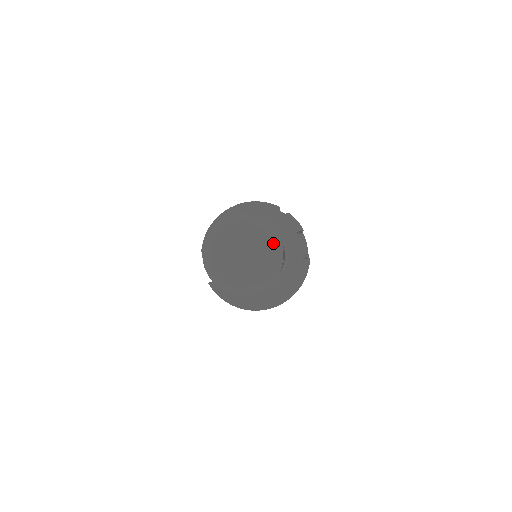
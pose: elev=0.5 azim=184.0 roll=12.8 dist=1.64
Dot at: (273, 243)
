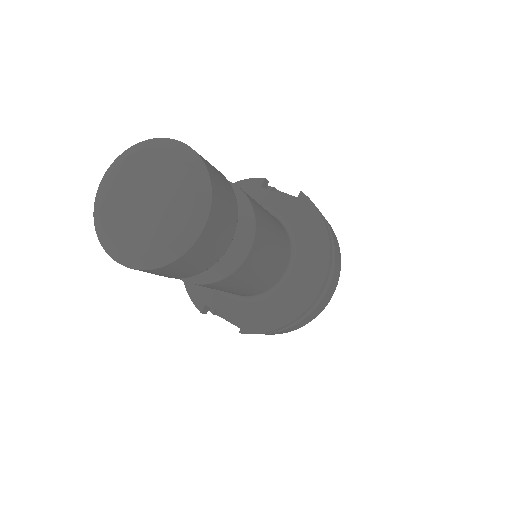
Dot at: (163, 148)
